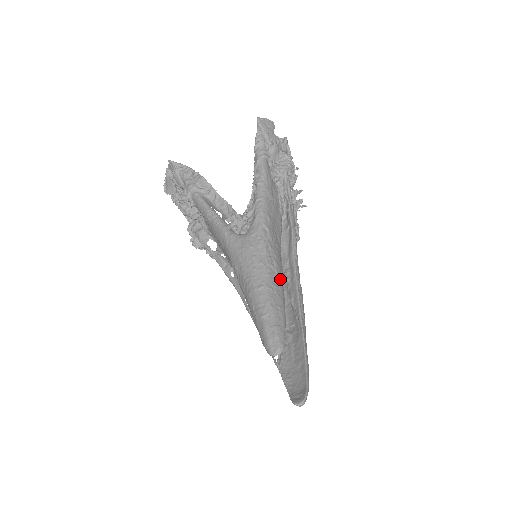
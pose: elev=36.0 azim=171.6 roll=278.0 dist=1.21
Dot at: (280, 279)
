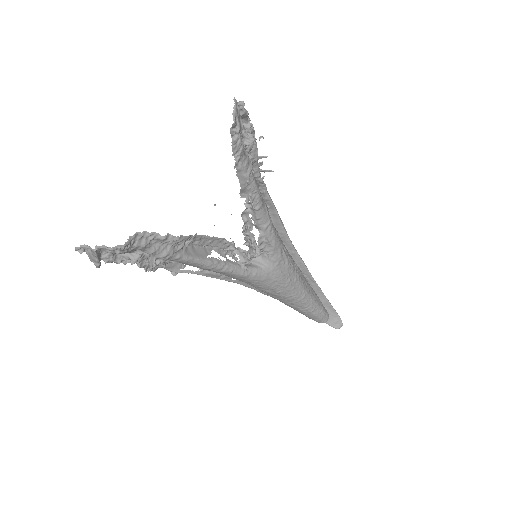
Dot at: (302, 273)
